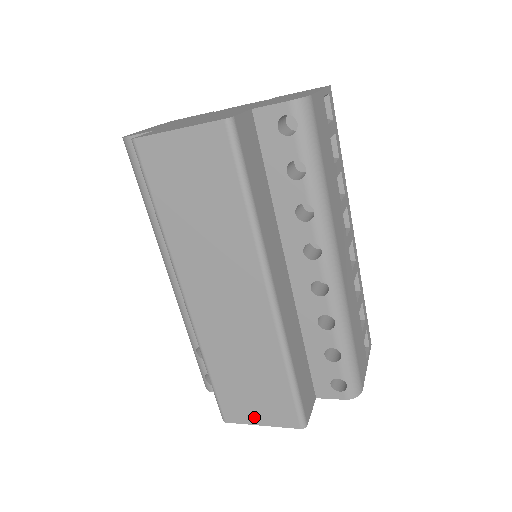
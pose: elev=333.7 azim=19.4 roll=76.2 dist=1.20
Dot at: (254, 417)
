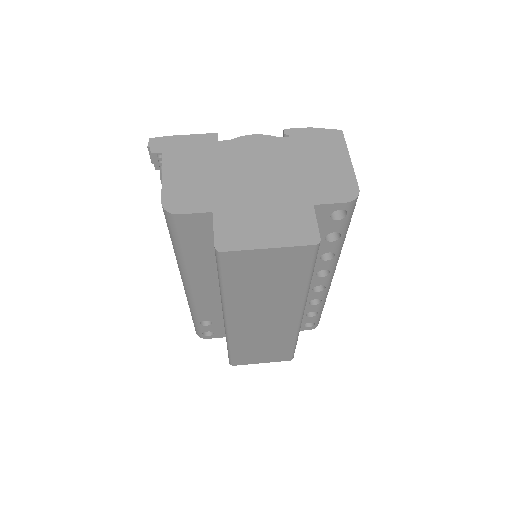
Dot at: (258, 361)
